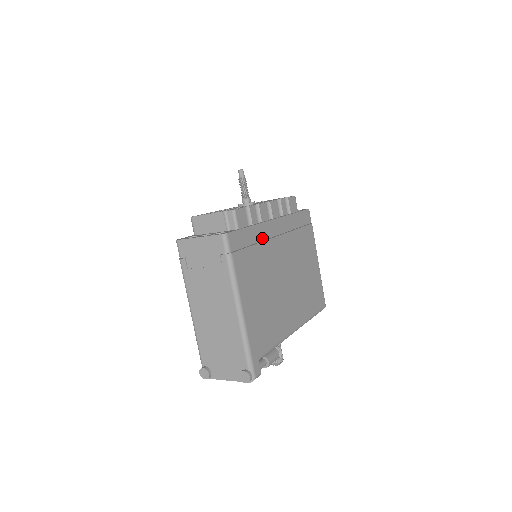
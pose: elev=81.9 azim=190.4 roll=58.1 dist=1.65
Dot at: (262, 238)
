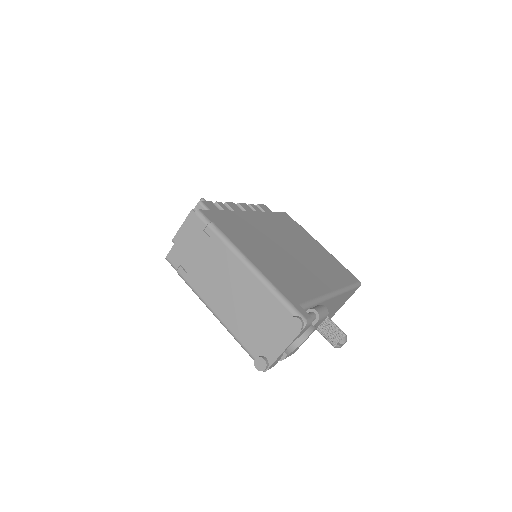
Dot at: (243, 220)
